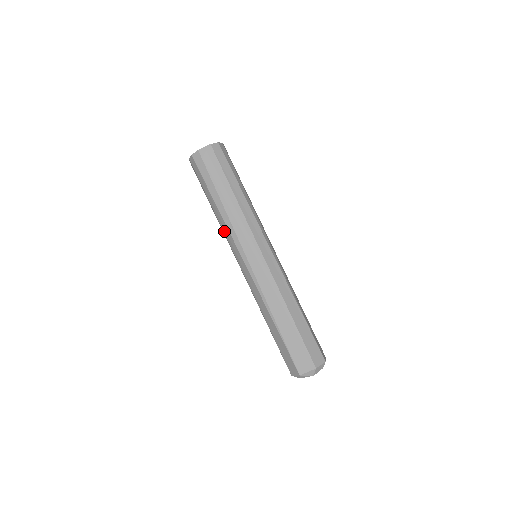
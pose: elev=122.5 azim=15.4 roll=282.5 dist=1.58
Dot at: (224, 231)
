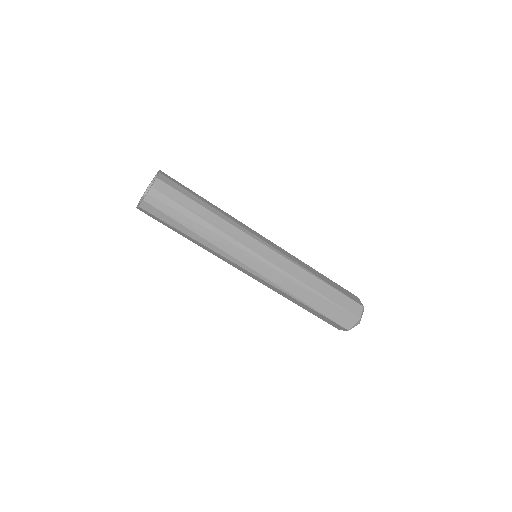
Dot at: (215, 255)
